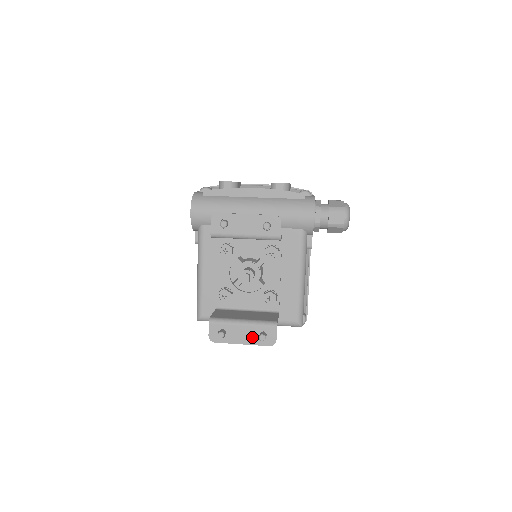
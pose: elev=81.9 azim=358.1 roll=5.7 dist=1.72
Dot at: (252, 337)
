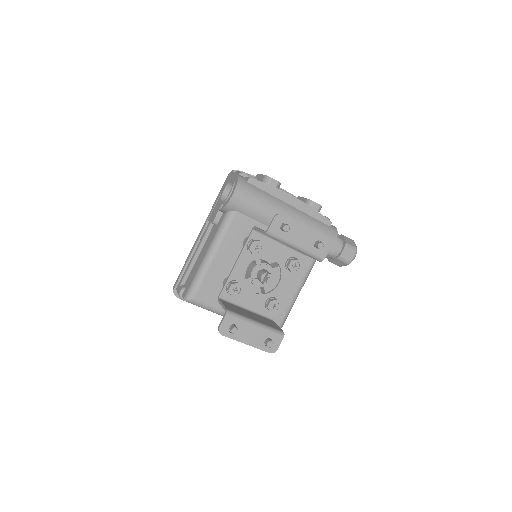
Dot at: (258, 340)
